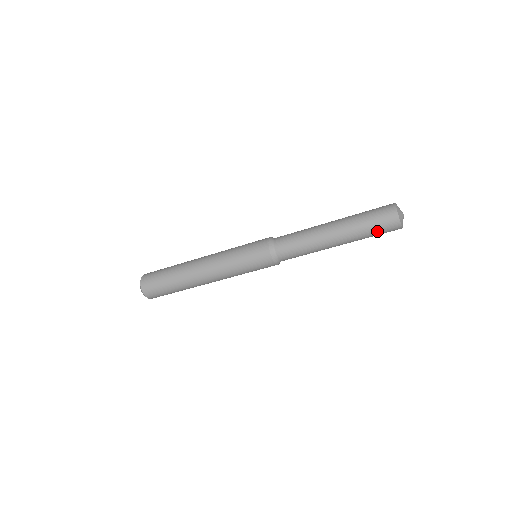
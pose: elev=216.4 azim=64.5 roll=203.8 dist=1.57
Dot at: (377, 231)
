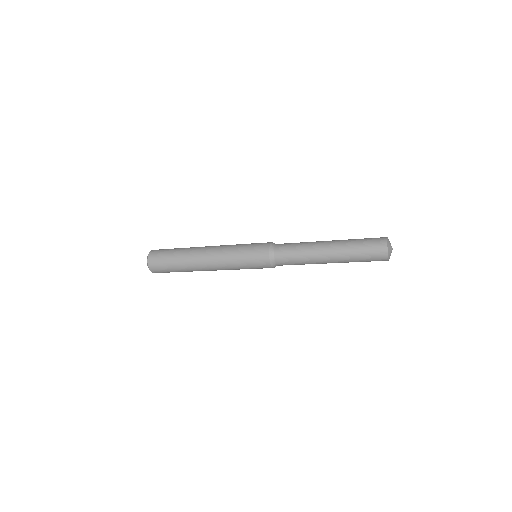
Dot at: (366, 257)
